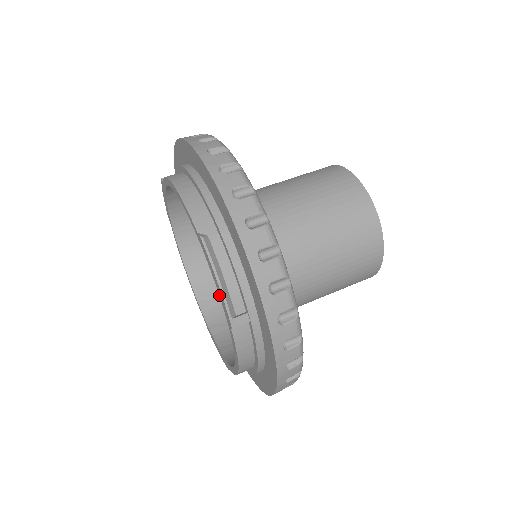
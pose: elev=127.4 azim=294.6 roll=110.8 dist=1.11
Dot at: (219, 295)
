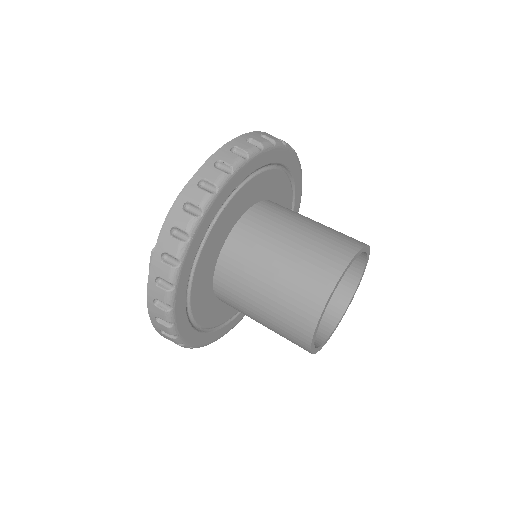
Dot at: occluded
